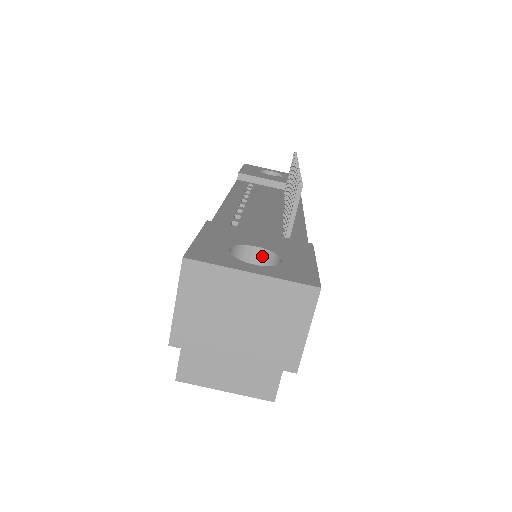
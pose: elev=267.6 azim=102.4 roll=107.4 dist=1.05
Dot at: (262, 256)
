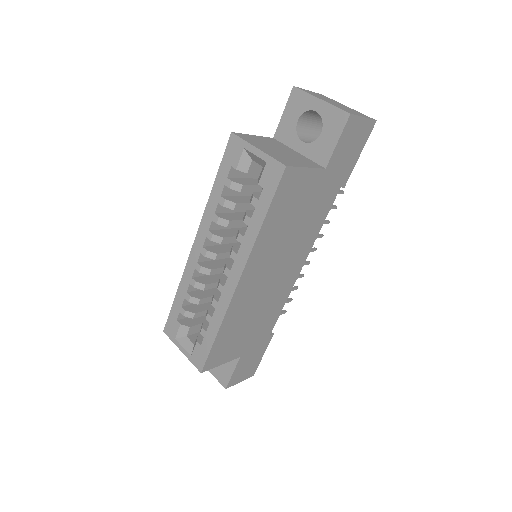
Dot at: occluded
